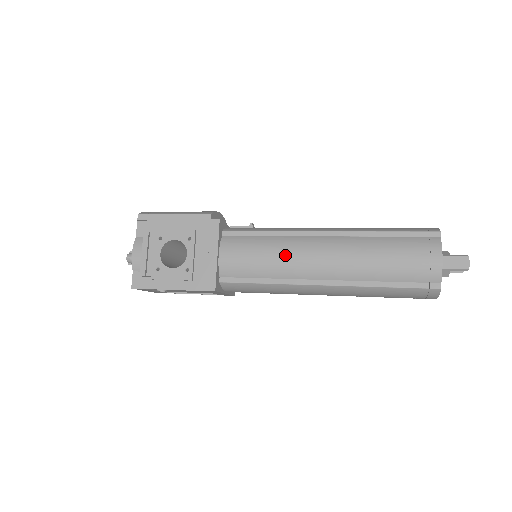
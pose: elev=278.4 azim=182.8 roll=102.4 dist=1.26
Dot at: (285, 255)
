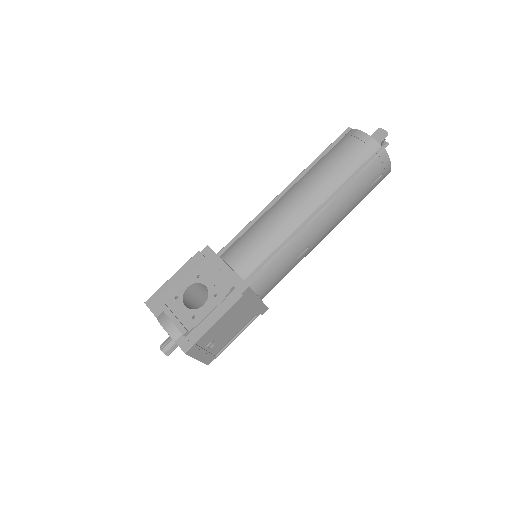
Dot at: (273, 221)
